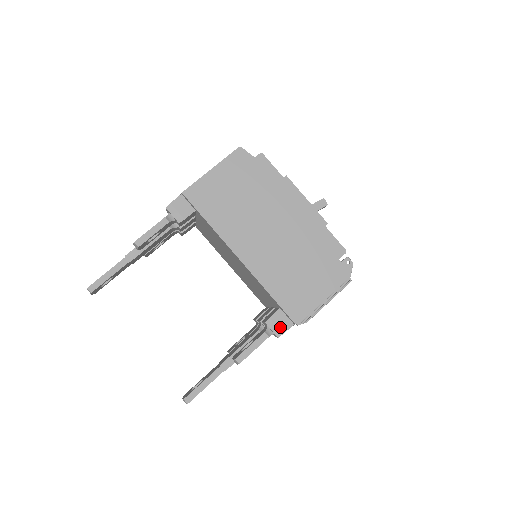
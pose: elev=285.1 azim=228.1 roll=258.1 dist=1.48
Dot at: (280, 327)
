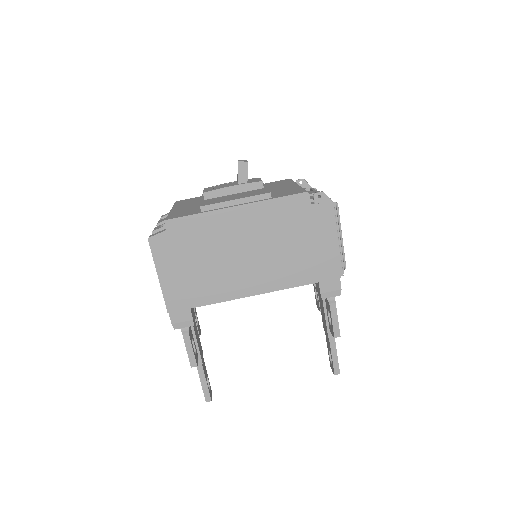
Dot at: (334, 289)
